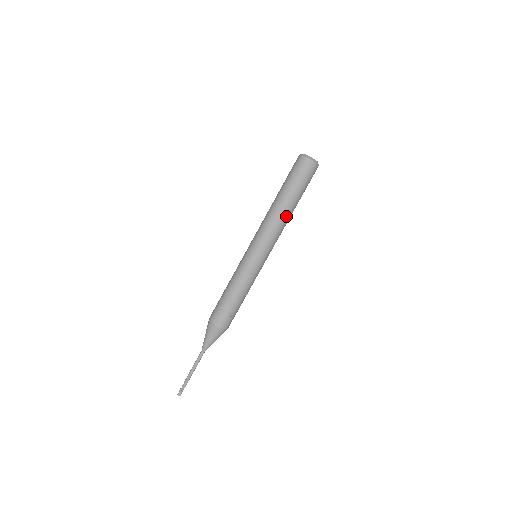
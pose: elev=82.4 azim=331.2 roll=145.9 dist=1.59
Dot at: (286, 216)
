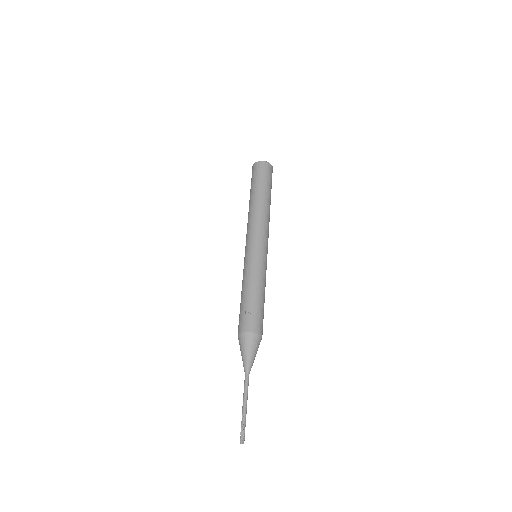
Dot at: (257, 207)
